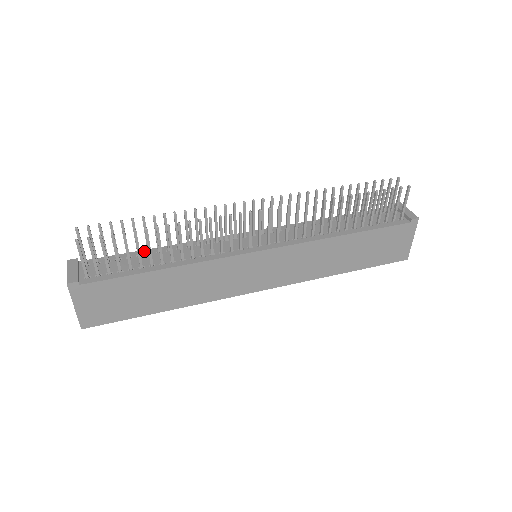
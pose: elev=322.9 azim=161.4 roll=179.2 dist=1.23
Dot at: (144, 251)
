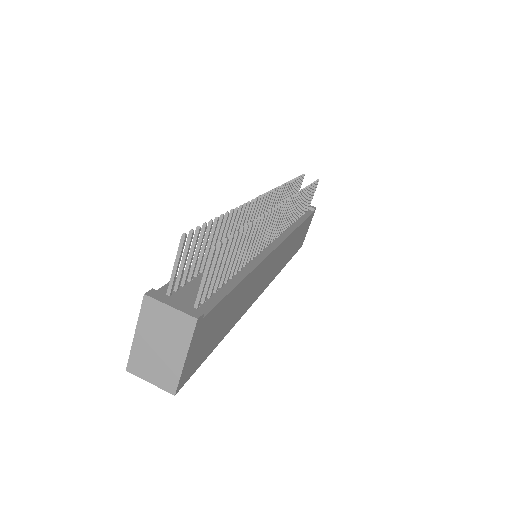
Dot at: occluded
